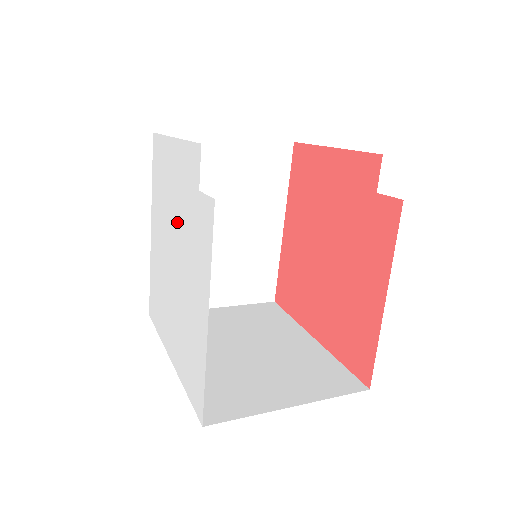
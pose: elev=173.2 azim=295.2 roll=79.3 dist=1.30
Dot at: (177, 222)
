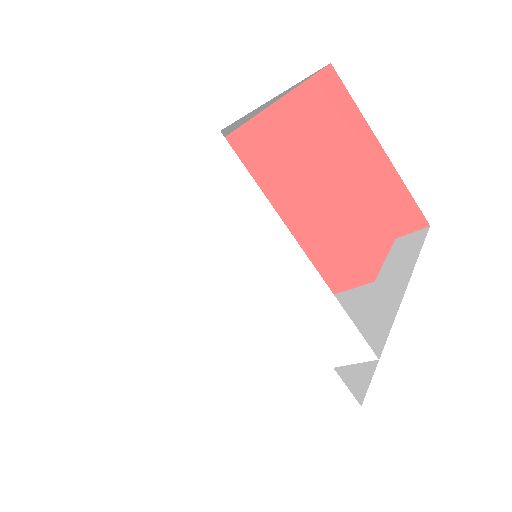
Dot at: (244, 313)
